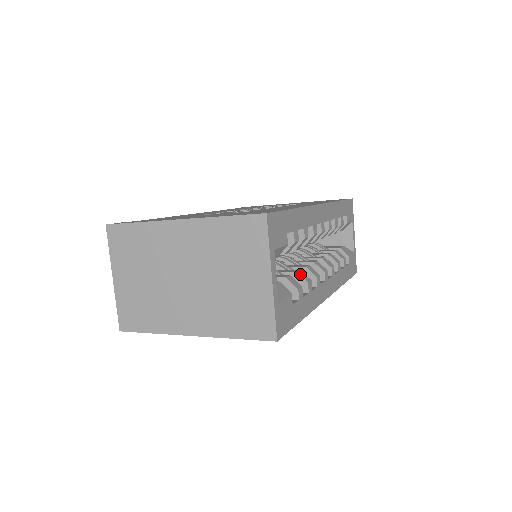
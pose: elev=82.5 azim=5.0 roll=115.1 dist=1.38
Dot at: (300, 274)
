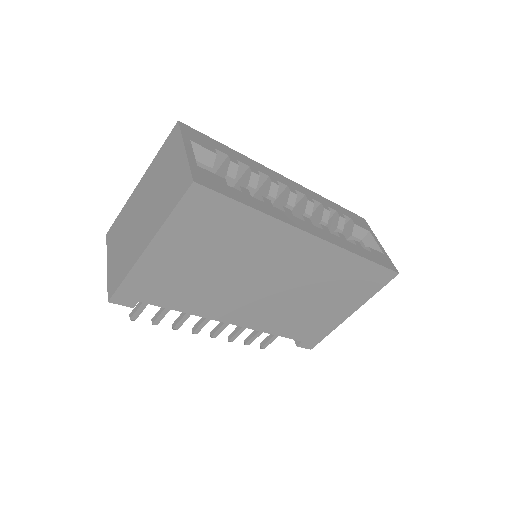
Dot at: (257, 198)
